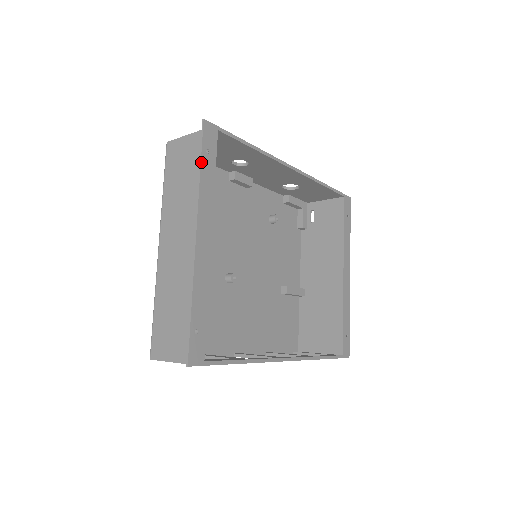
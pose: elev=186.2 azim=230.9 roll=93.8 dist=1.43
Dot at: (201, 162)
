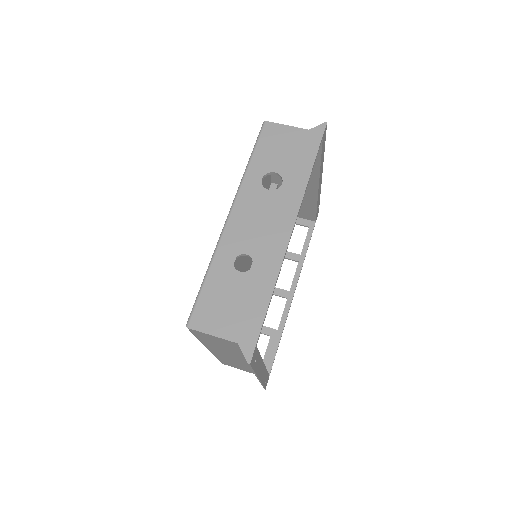
Dot at: (254, 370)
